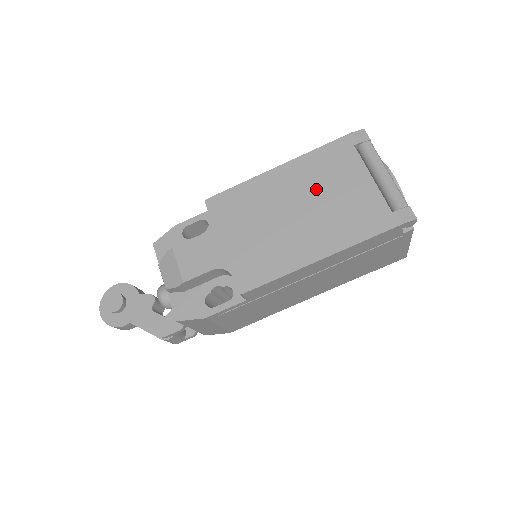
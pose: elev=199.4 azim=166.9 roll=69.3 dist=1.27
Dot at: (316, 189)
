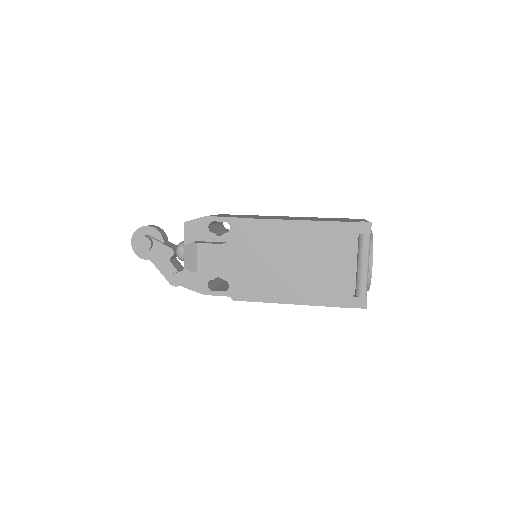
Dot at: (314, 253)
